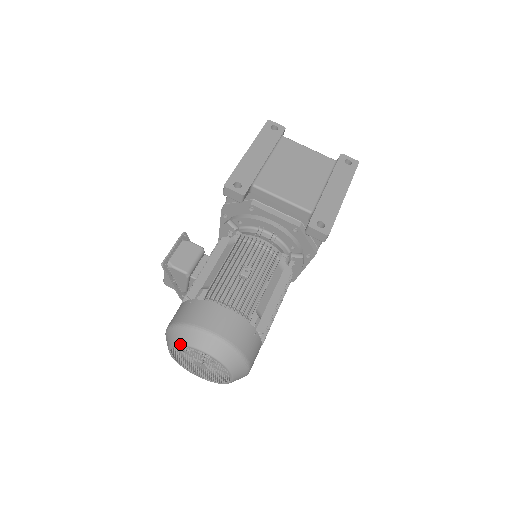
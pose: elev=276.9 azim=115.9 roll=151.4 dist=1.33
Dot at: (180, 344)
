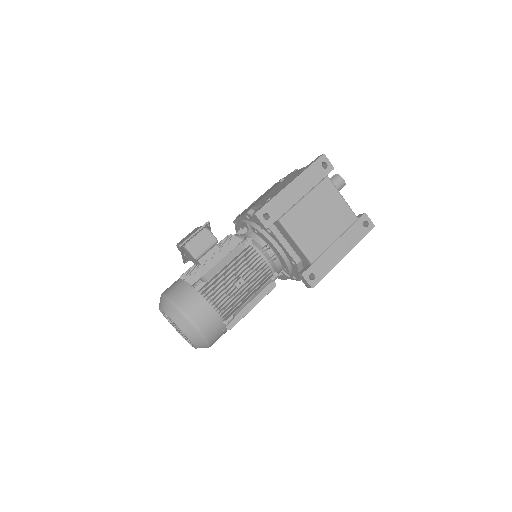
Dot at: (168, 316)
